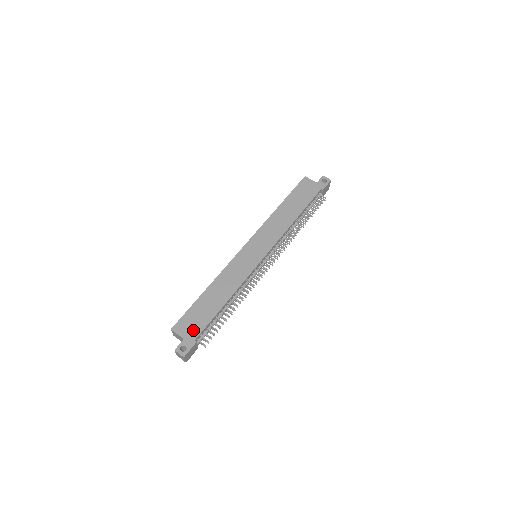
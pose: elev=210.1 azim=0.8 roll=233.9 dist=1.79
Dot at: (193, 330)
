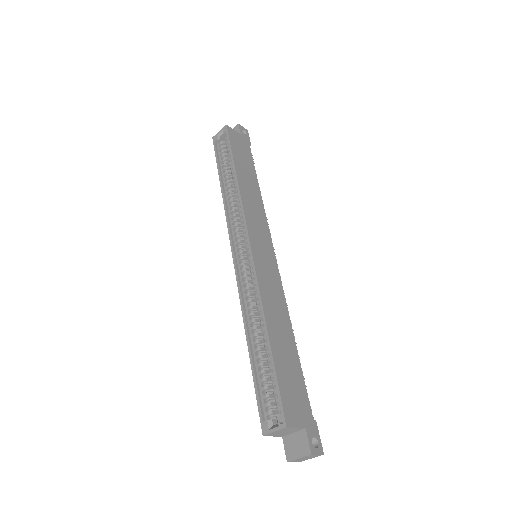
Dot at: (302, 406)
